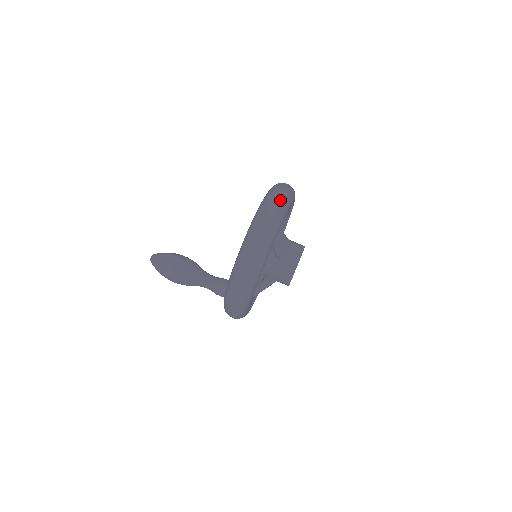
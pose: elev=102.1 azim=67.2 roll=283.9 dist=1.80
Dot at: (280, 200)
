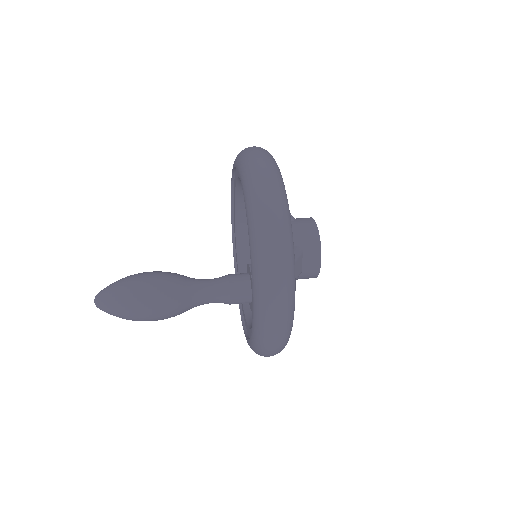
Dot at: occluded
